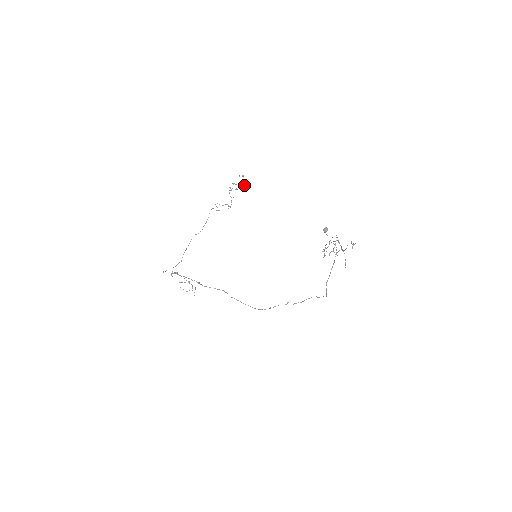
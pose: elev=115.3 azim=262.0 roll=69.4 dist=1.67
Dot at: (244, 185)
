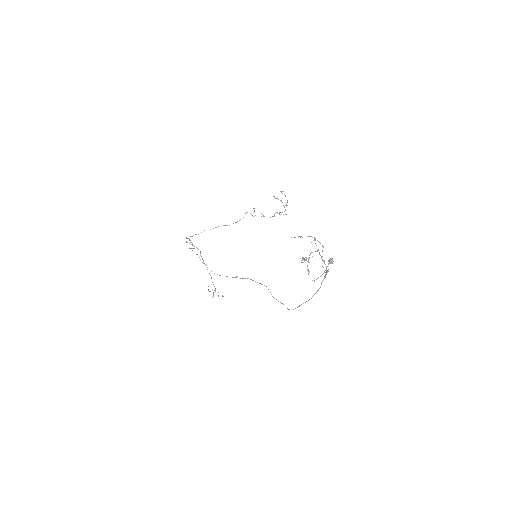
Dot at: (285, 205)
